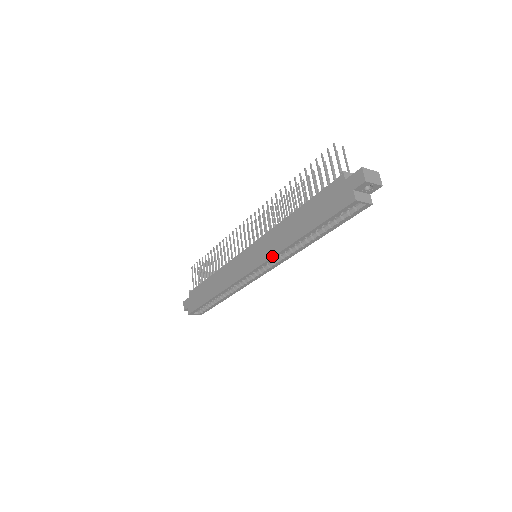
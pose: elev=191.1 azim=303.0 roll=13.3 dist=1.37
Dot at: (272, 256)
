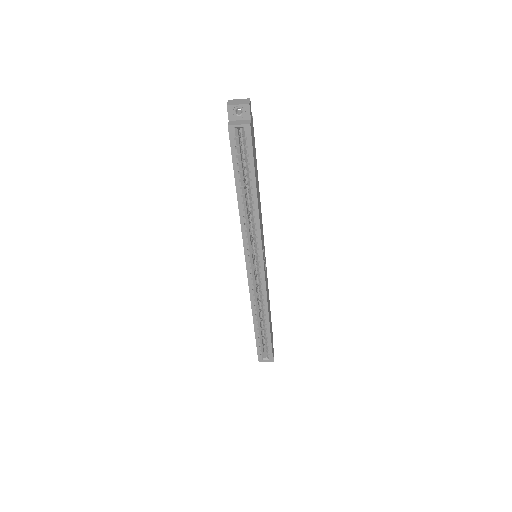
Dot at: (242, 236)
